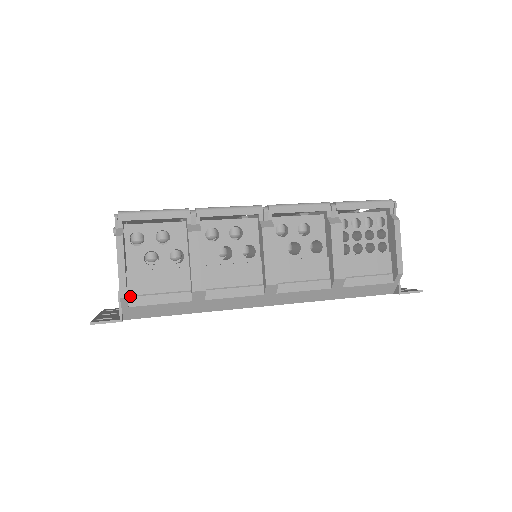
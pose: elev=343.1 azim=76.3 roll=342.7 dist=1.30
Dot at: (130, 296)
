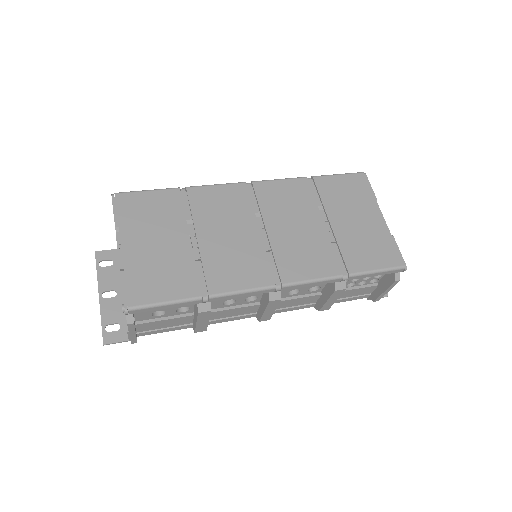
Dot at: (138, 333)
